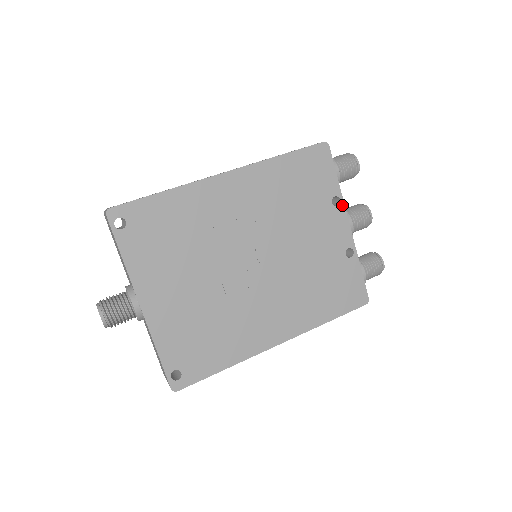
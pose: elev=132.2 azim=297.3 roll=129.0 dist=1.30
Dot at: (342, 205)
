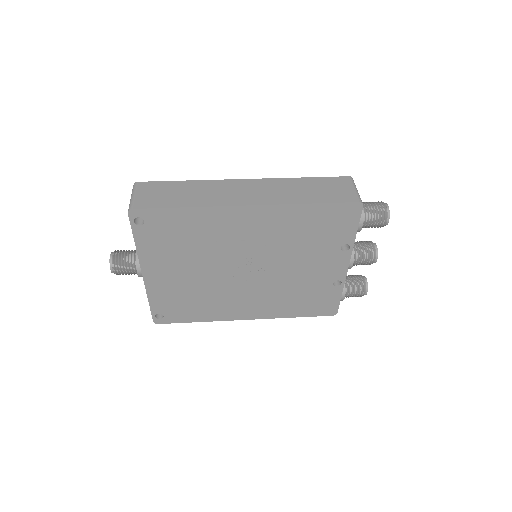
Dot at: (350, 251)
